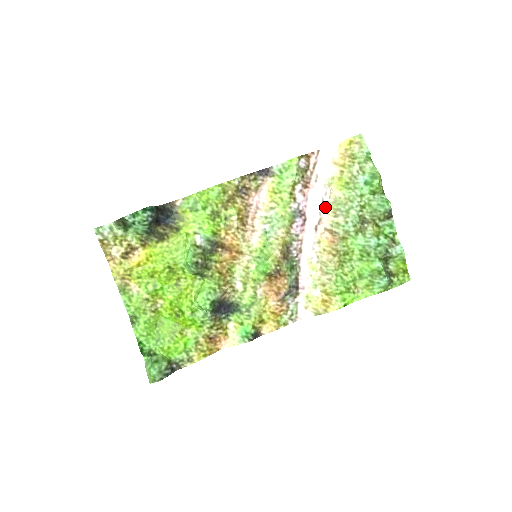
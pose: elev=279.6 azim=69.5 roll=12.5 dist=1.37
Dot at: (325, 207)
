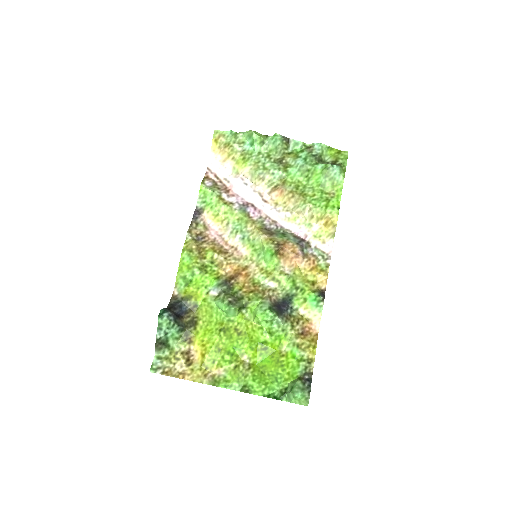
Dot at: (252, 185)
